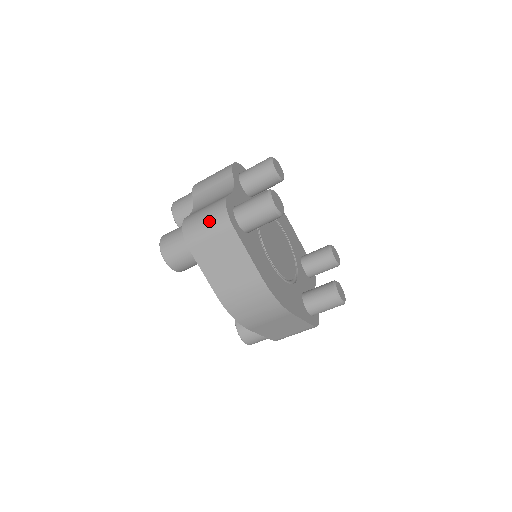
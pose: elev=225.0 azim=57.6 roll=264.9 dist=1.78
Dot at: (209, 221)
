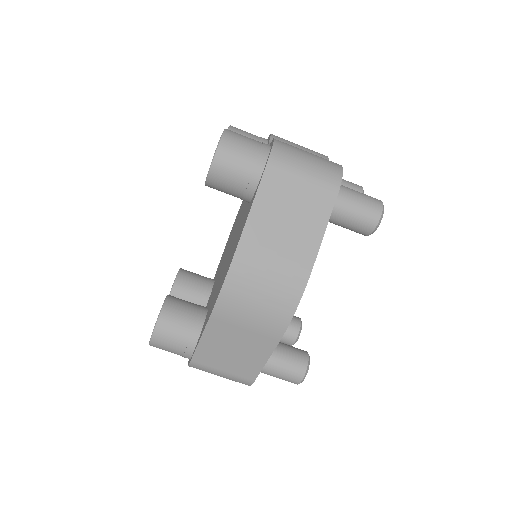
Dot at: (315, 163)
